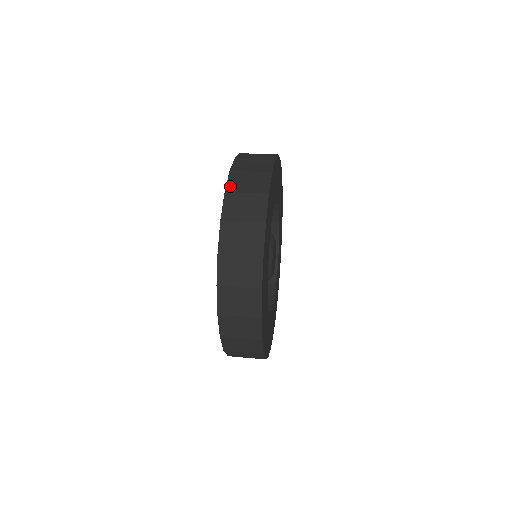
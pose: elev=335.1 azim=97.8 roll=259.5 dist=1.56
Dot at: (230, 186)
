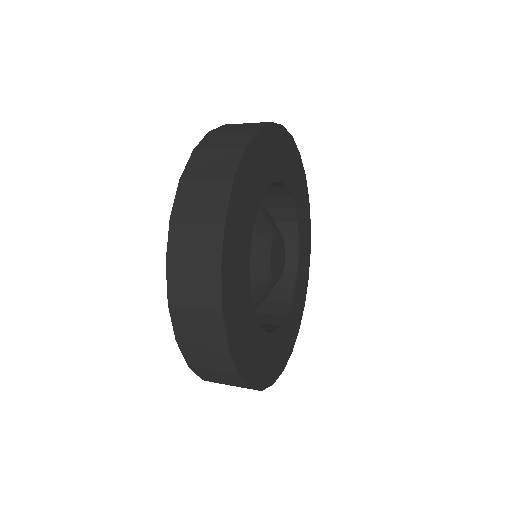
Dot at: (177, 208)
